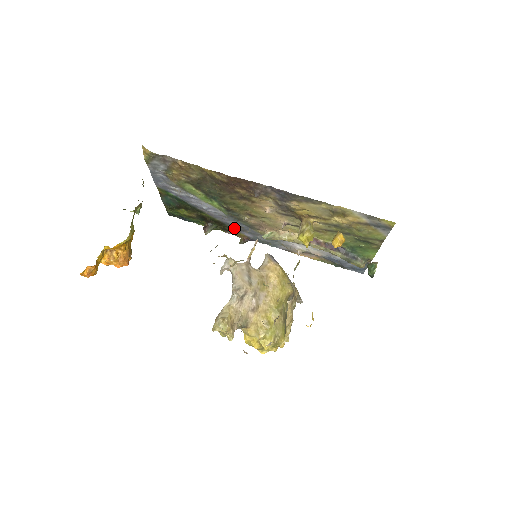
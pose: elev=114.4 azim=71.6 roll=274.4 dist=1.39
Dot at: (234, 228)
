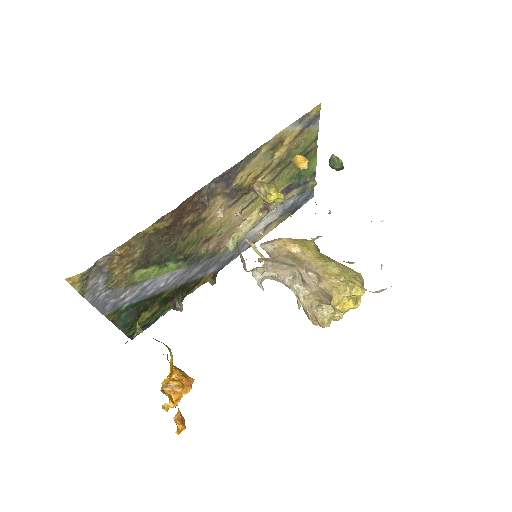
Dot at: (198, 277)
